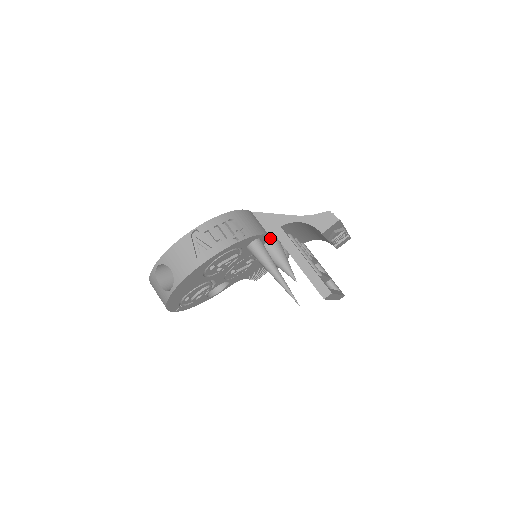
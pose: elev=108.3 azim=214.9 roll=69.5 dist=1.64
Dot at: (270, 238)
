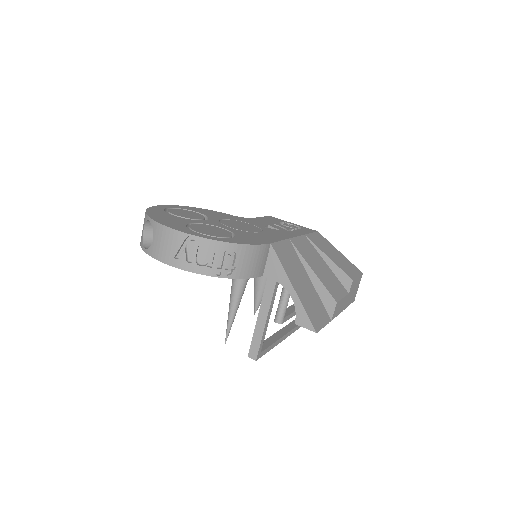
Dot at: occluded
